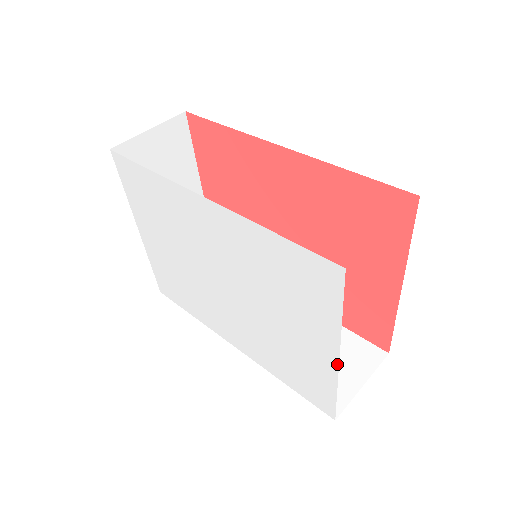
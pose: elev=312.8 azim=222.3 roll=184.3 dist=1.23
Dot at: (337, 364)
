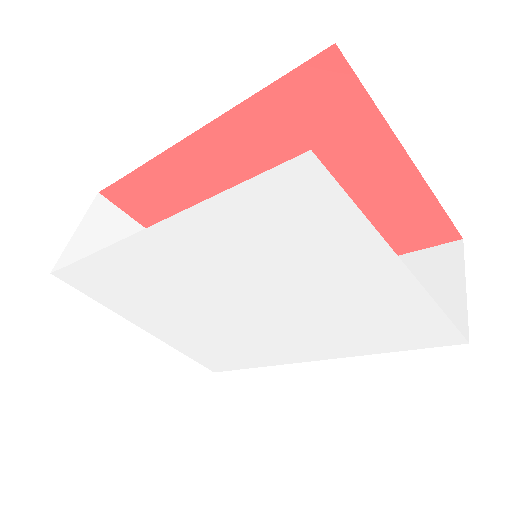
Dot at: (410, 275)
